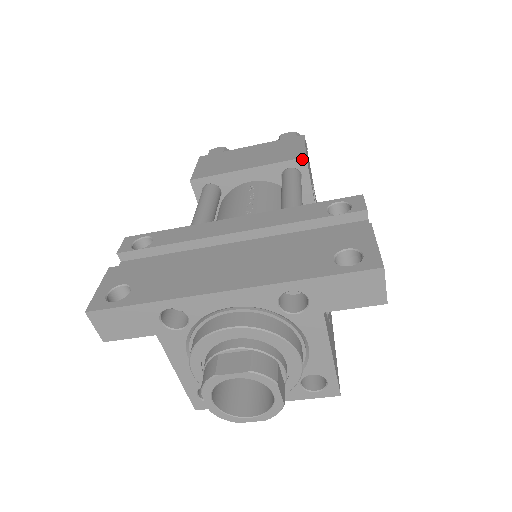
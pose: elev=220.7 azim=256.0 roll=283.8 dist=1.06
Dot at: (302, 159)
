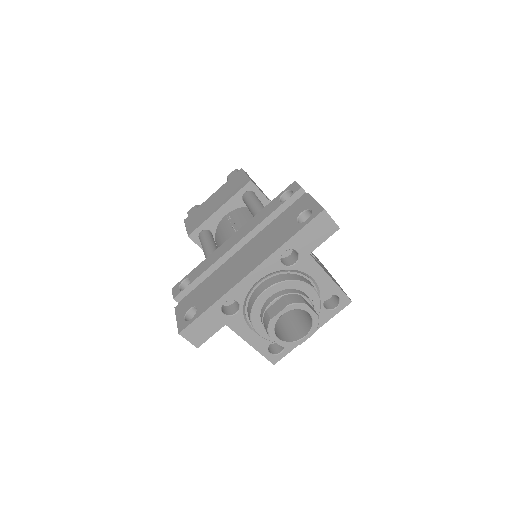
Dot at: (249, 183)
